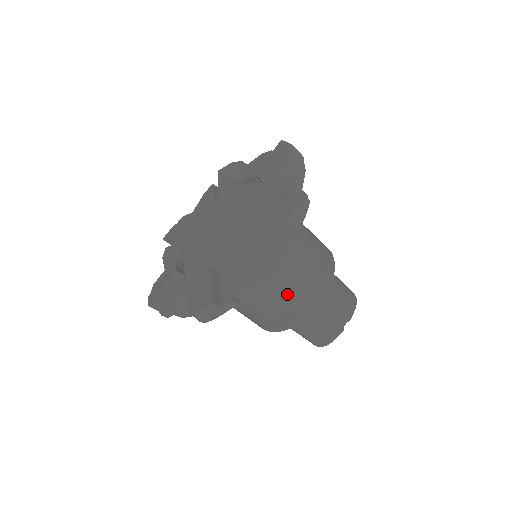
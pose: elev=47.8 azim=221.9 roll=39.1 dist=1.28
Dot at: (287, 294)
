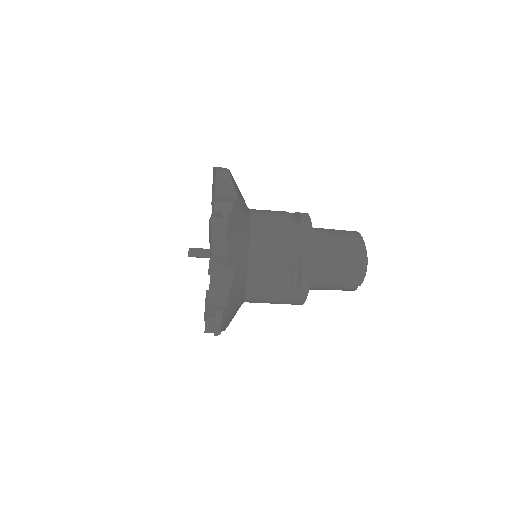
Dot at: (270, 303)
